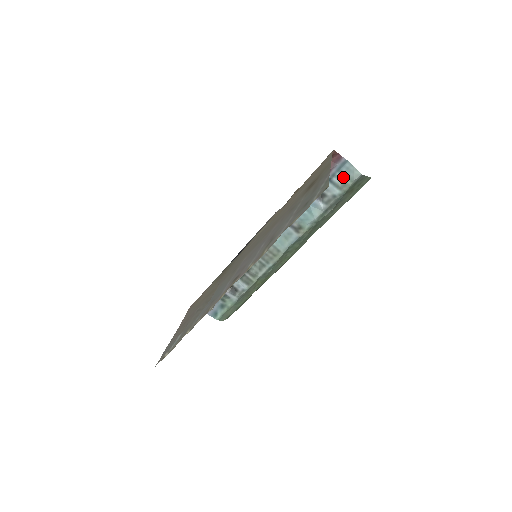
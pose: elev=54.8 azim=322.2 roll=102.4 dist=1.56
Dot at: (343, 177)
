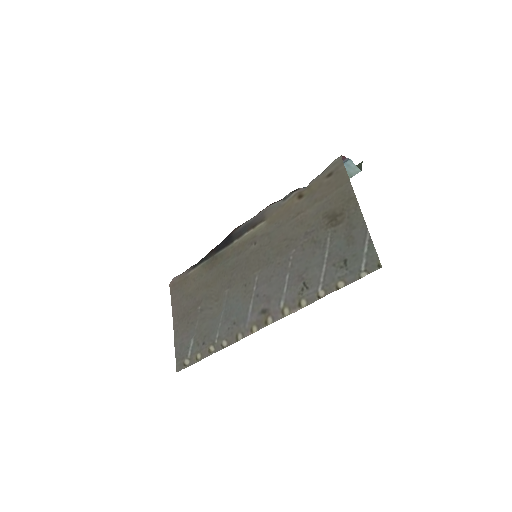
Dot at: occluded
